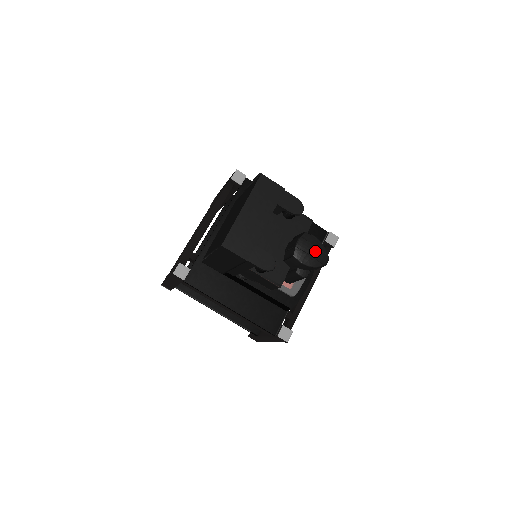
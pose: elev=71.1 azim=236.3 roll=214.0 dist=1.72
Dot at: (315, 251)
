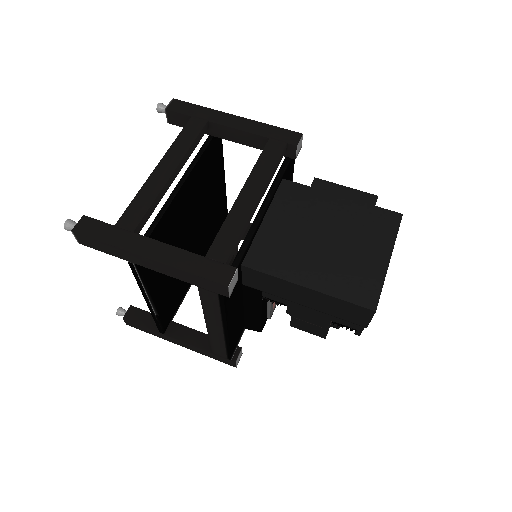
Dot at: occluded
